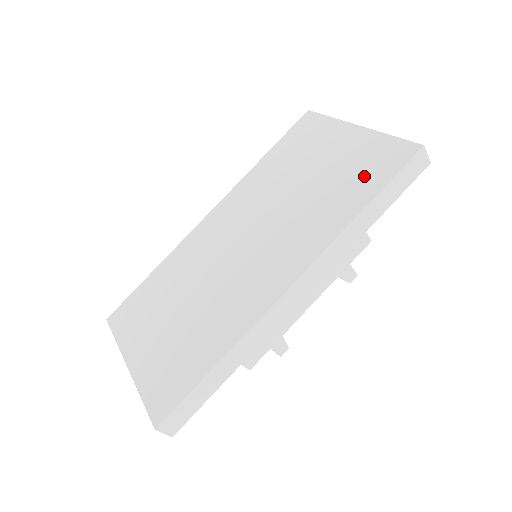
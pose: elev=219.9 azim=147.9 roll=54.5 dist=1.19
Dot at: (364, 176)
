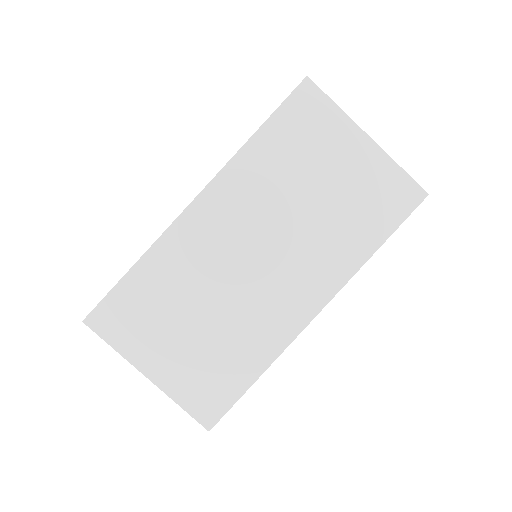
Dot at: (378, 211)
